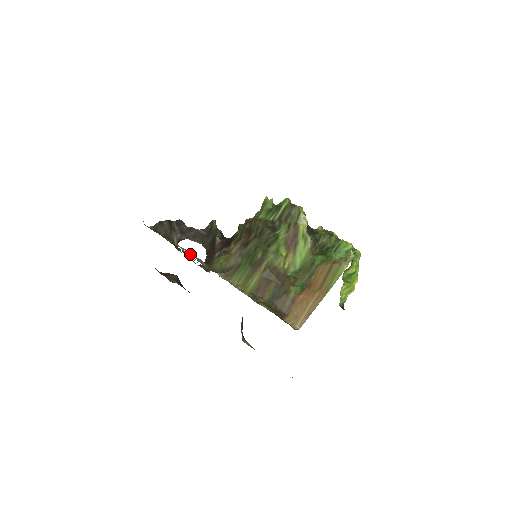
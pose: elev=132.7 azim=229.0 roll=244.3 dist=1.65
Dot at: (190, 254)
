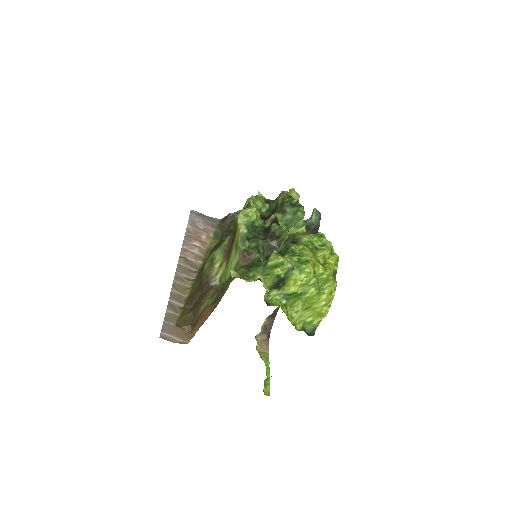
Dot at: (199, 251)
